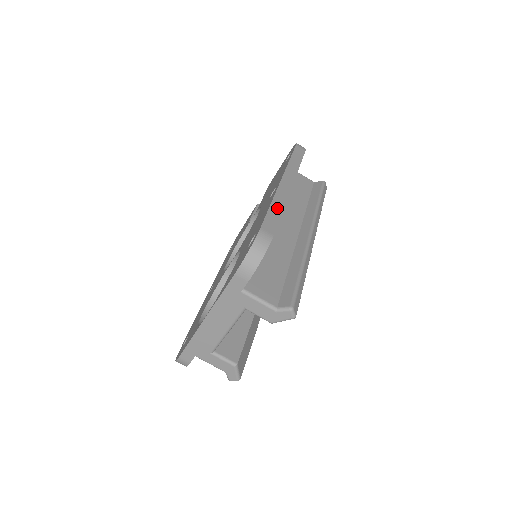
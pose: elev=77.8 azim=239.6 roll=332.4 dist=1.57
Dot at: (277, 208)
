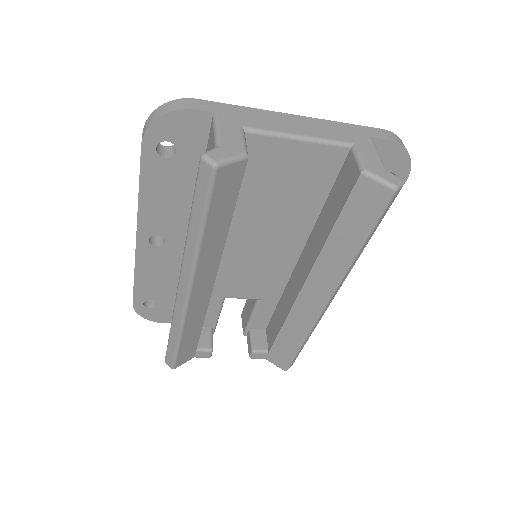
Dot at: occluded
